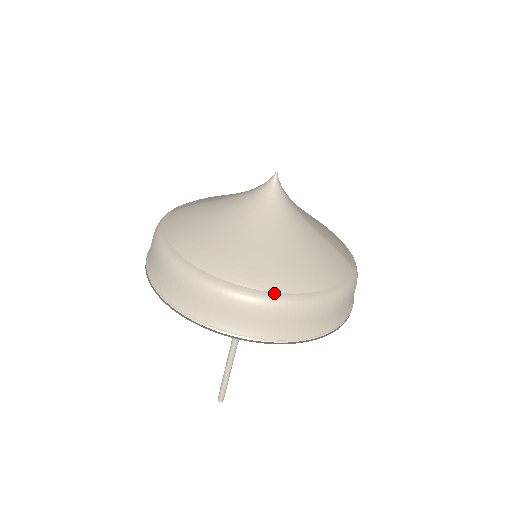
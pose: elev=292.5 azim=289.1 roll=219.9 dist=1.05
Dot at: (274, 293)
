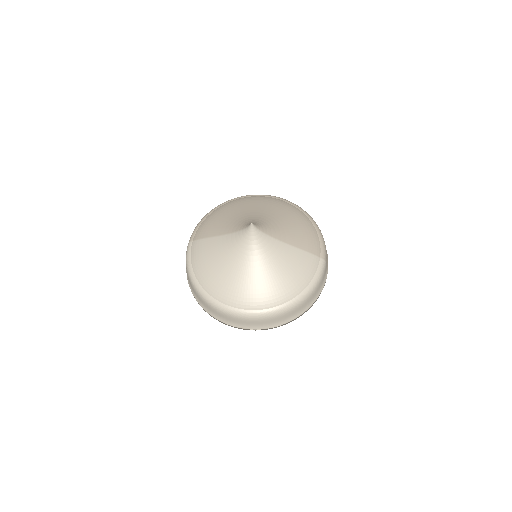
Dot at: (268, 309)
